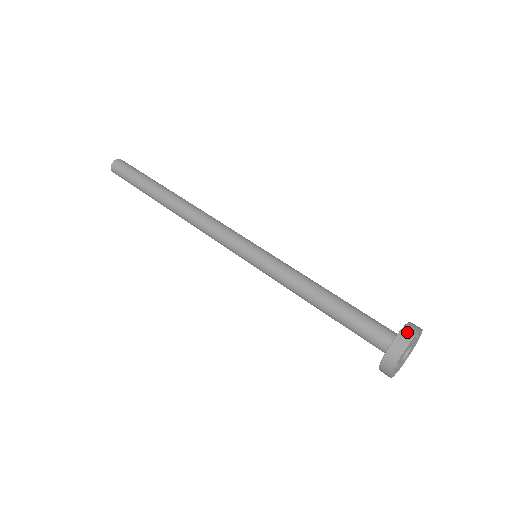
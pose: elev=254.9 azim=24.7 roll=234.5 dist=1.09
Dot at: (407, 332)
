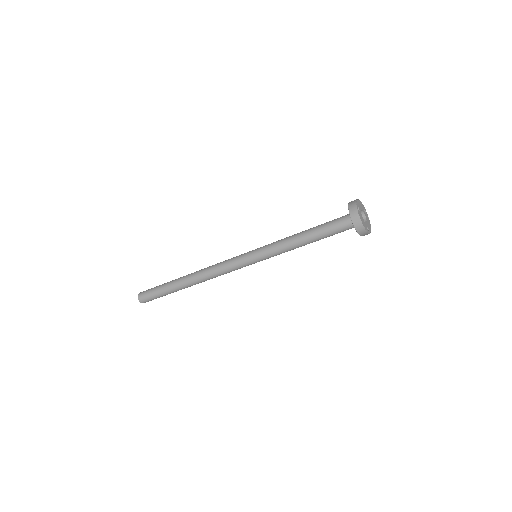
Dot at: (355, 219)
